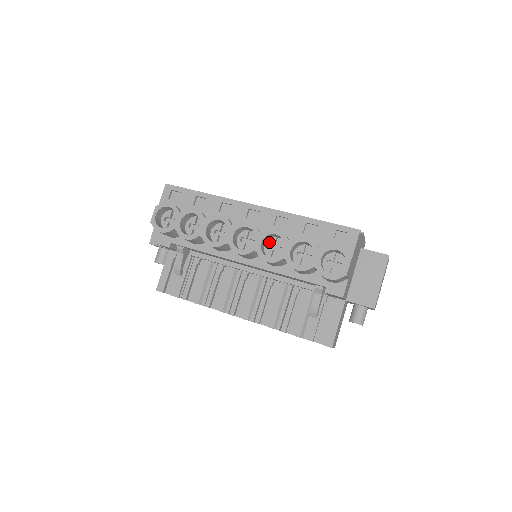
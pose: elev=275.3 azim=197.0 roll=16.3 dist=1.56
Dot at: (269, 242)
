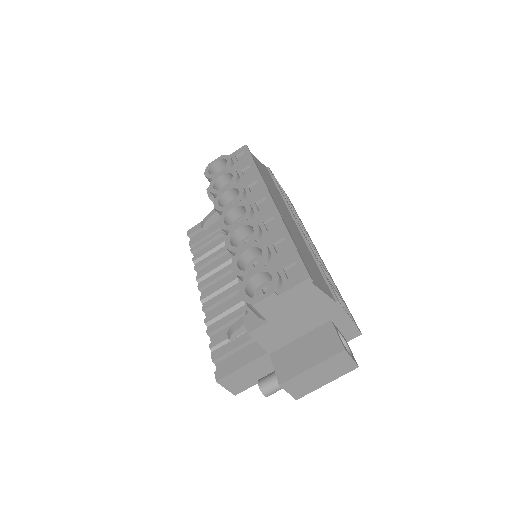
Dot at: (251, 236)
